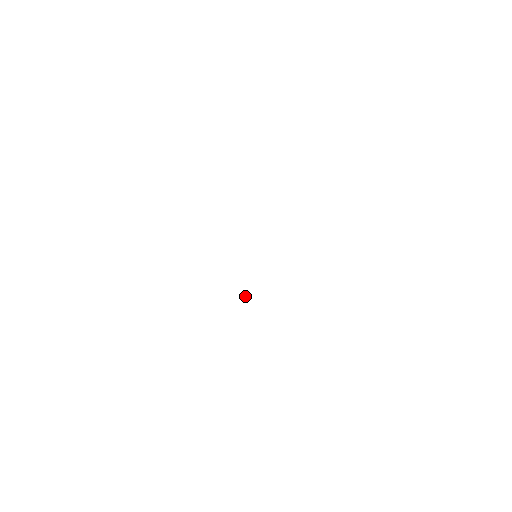
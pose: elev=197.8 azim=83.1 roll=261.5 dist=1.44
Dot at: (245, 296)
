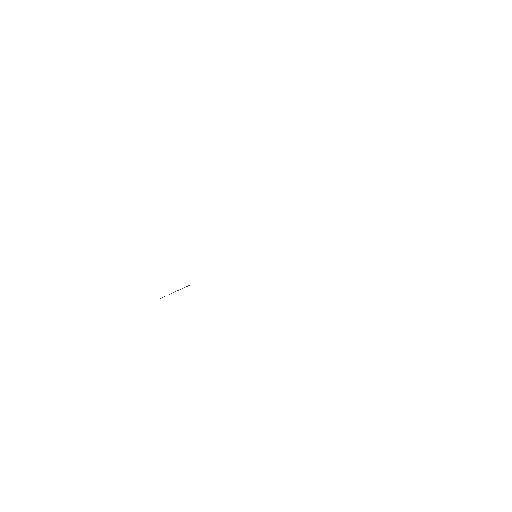
Dot at: occluded
